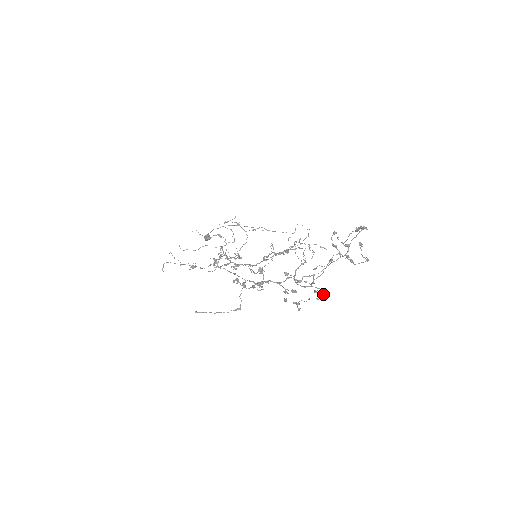
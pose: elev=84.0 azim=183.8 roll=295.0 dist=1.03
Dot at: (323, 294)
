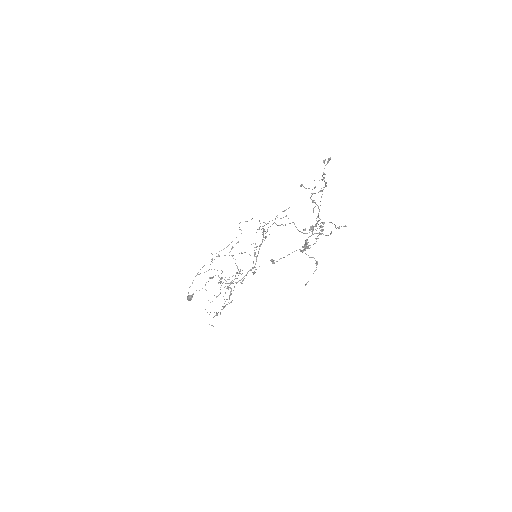
Dot at: occluded
